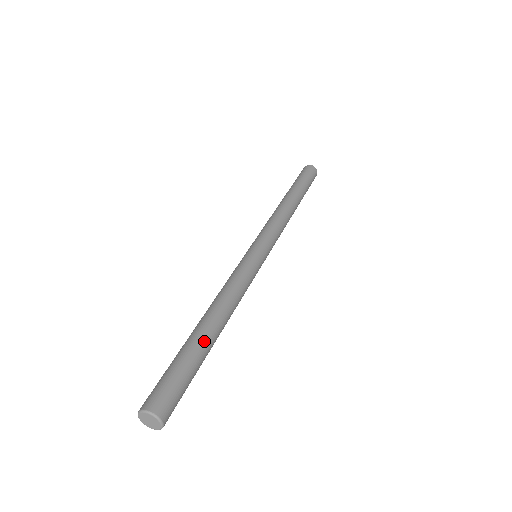
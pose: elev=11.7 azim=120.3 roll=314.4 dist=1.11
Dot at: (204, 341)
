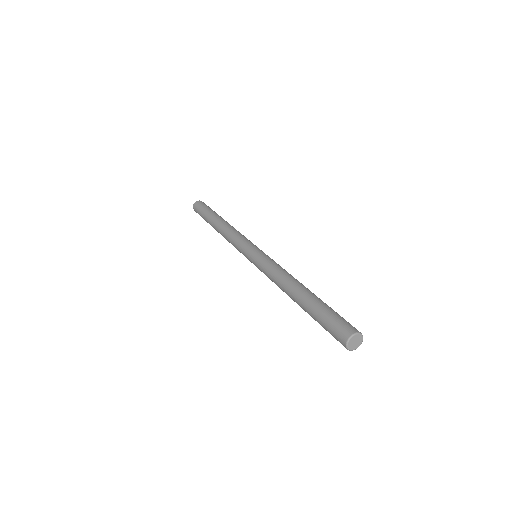
Dot at: occluded
